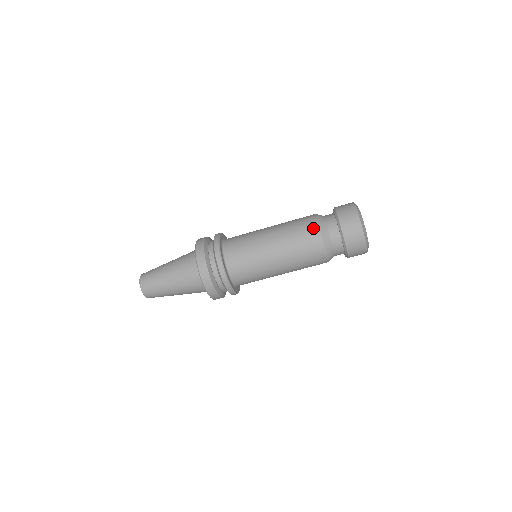
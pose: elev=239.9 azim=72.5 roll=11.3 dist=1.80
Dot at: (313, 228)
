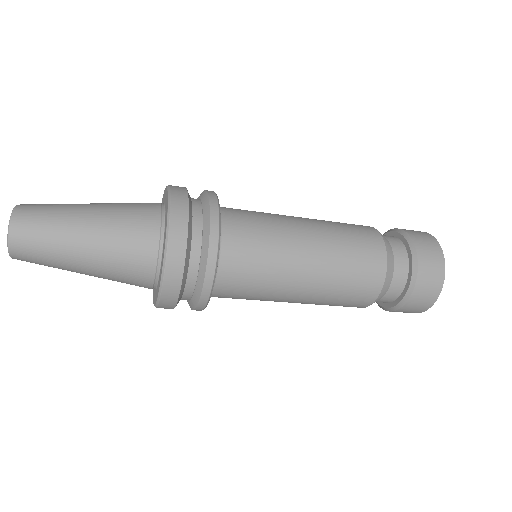
Dot at: (378, 271)
